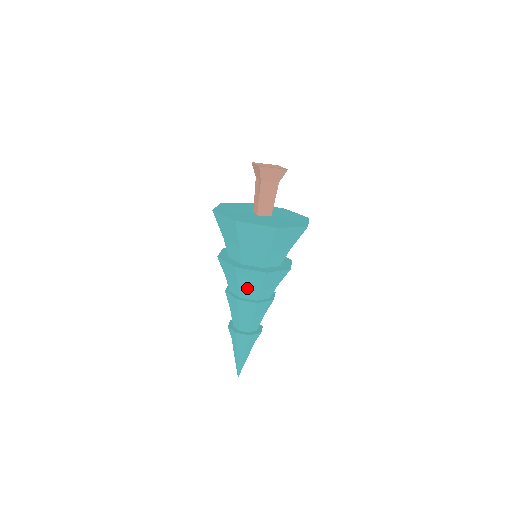
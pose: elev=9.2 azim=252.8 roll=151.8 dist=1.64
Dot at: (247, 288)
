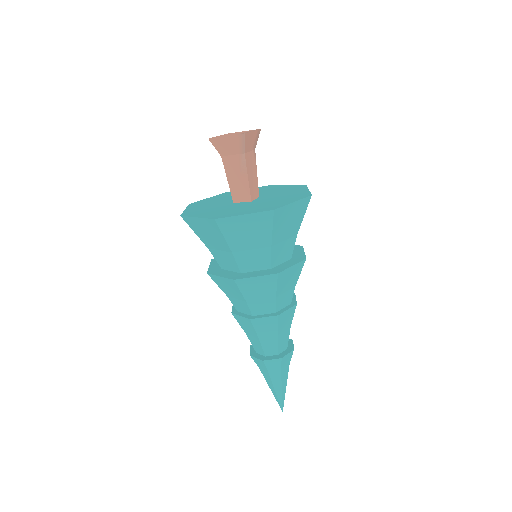
Dot at: (284, 294)
